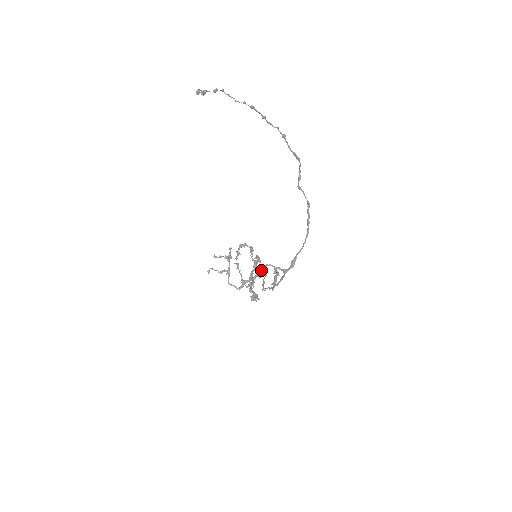
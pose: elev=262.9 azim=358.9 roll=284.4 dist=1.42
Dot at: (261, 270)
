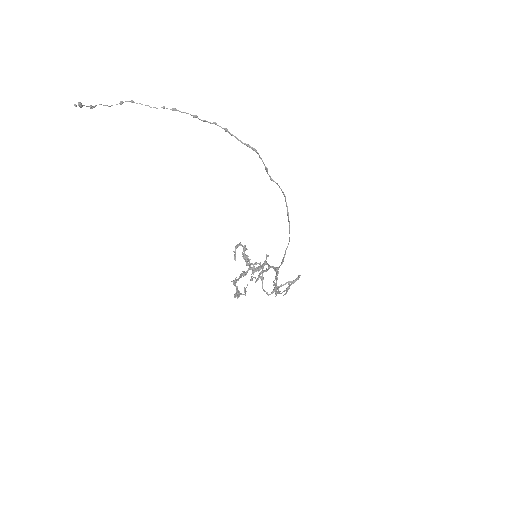
Dot at: (257, 269)
